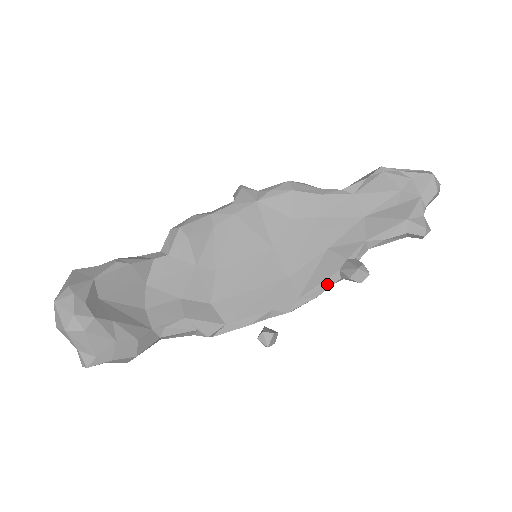
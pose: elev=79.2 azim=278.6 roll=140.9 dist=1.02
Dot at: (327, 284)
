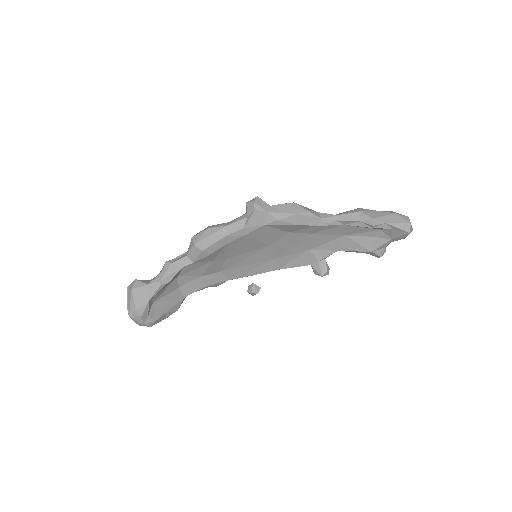
Dot at: (300, 266)
